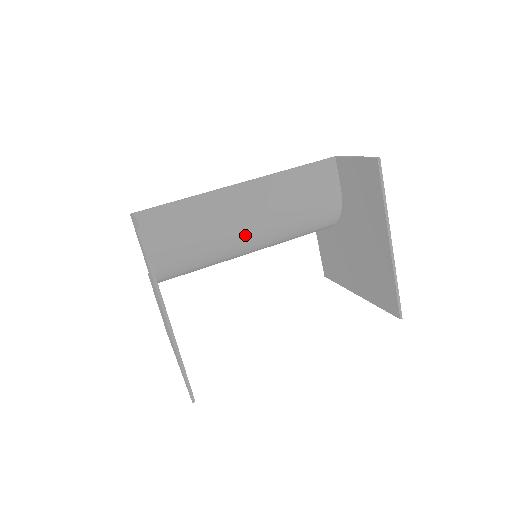
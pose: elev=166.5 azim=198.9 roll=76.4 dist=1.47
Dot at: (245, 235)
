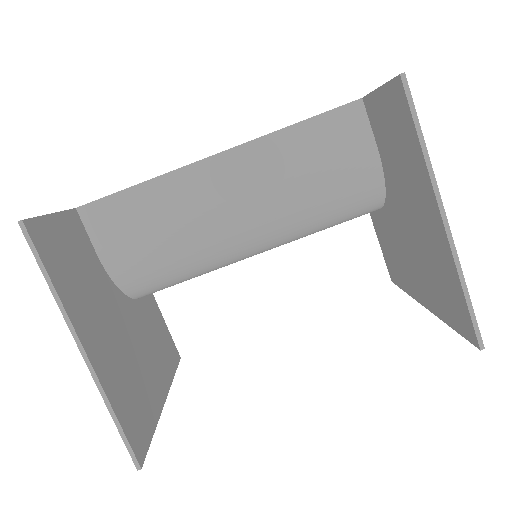
Dot at: (235, 227)
